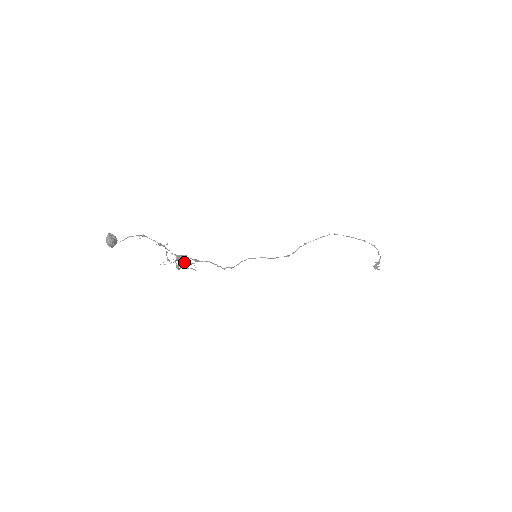
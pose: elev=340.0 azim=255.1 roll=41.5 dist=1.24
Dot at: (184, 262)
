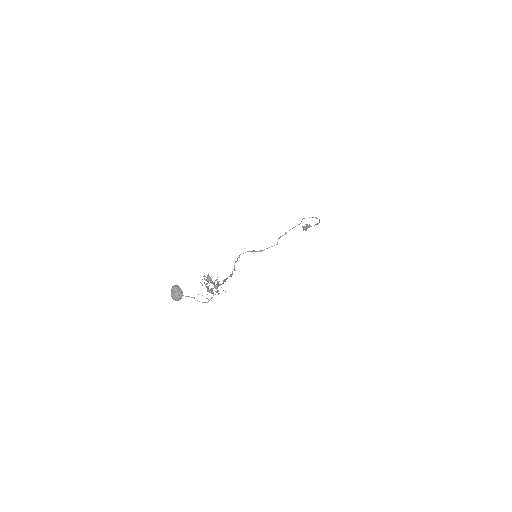
Dot at: occluded
